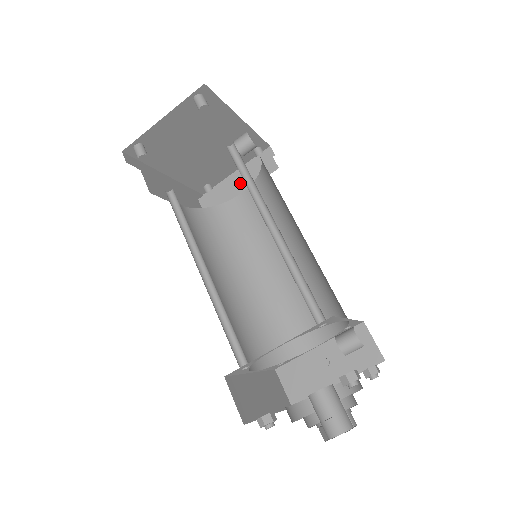
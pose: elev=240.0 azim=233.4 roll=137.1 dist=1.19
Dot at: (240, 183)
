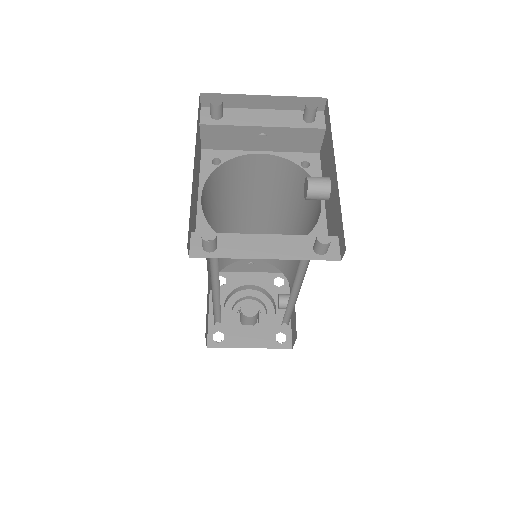
Dot at: (267, 141)
